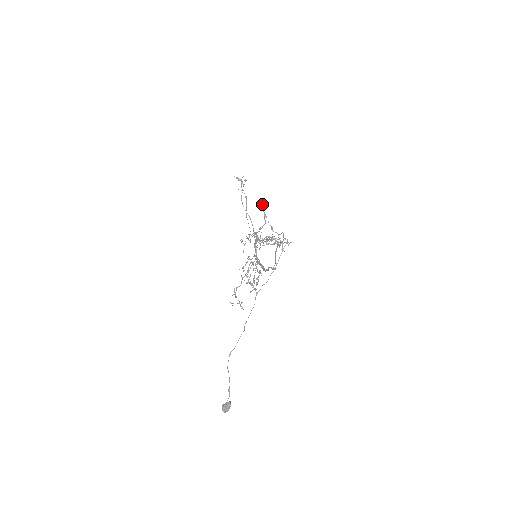
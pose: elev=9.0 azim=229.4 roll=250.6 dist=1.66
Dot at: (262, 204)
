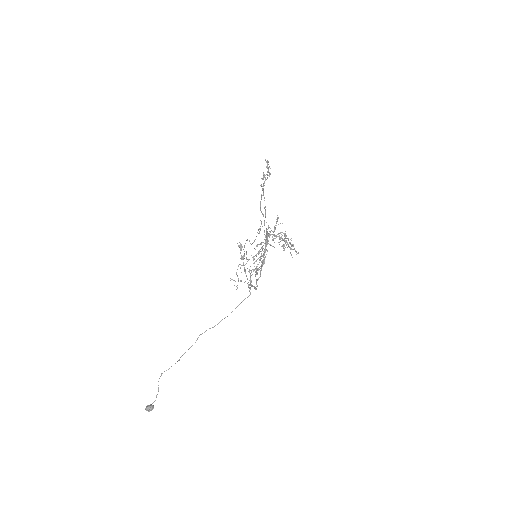
Dot at: (241, 244)
